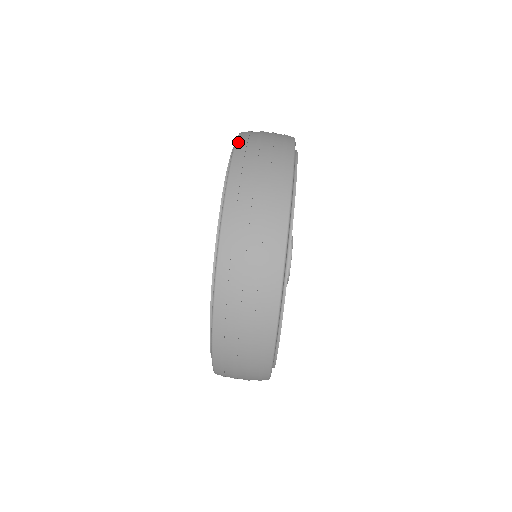
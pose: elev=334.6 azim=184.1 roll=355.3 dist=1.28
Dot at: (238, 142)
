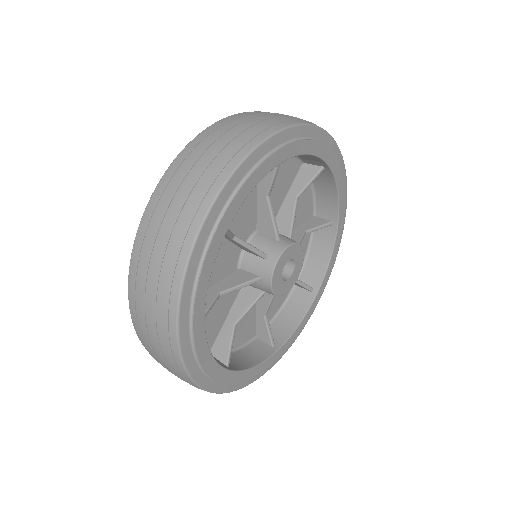
Dot at: (140, 227)
